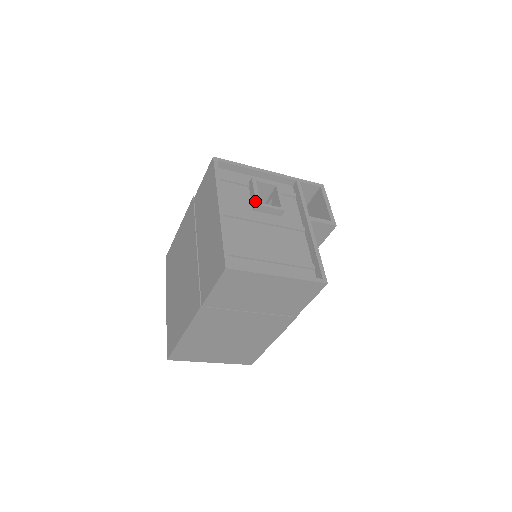
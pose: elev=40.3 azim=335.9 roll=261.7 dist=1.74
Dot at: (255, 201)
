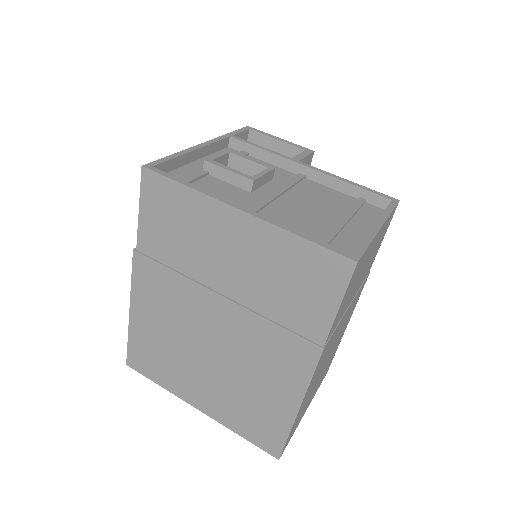
Dot at: (246, 179)
